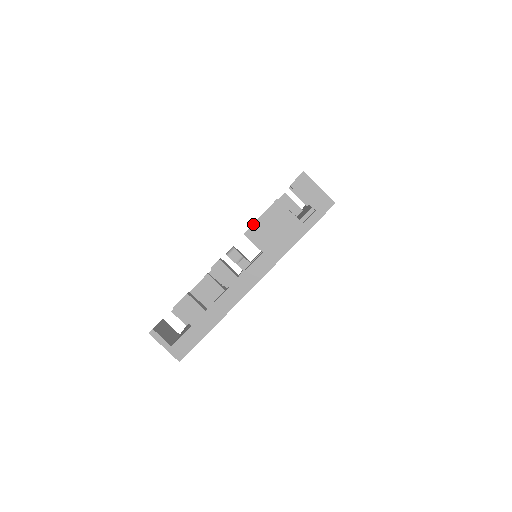
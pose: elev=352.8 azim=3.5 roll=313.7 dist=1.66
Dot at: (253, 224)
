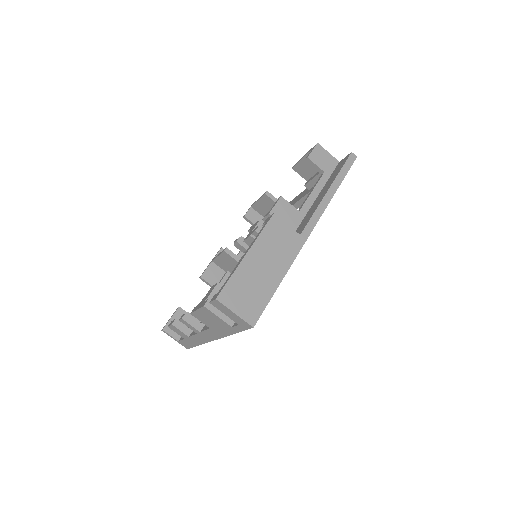
Dot at: (194, 312)
